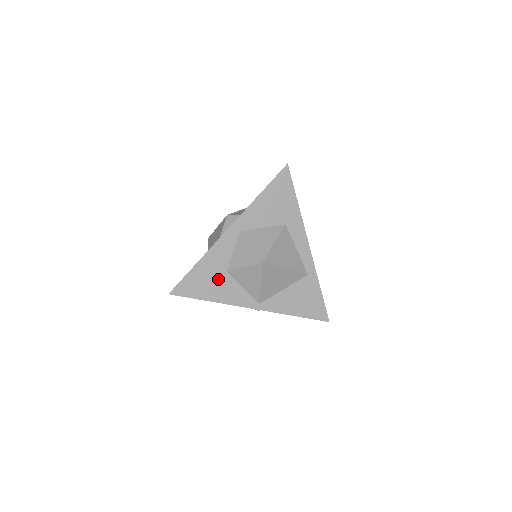
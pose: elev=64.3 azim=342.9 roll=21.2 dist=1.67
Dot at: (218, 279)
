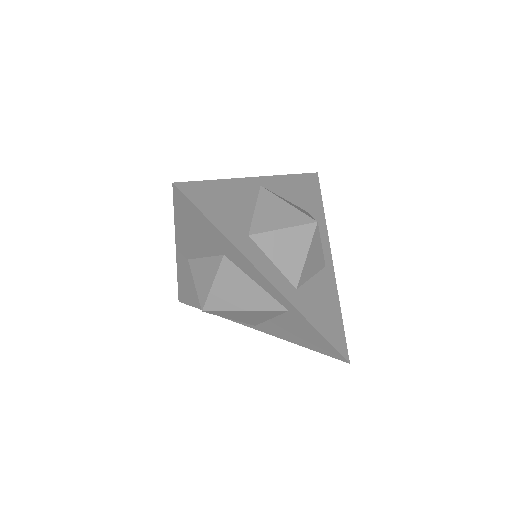
Dot at: occluded
